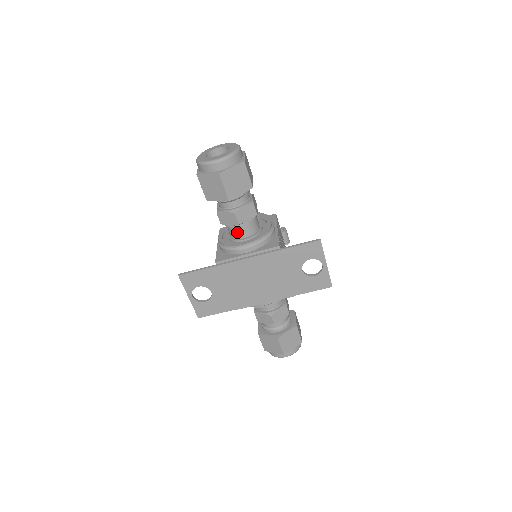
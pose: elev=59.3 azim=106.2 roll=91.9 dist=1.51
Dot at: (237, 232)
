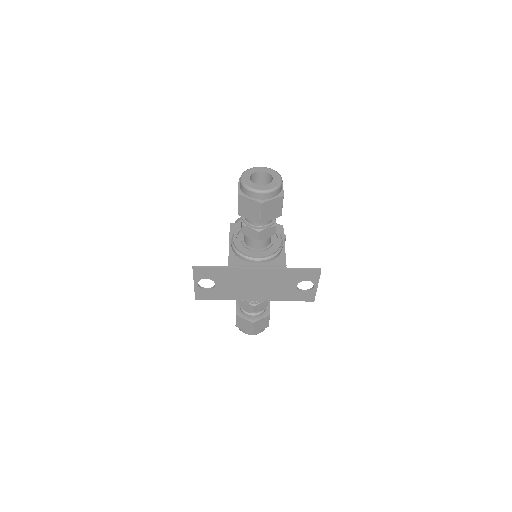
Dot at: (253, 243)
